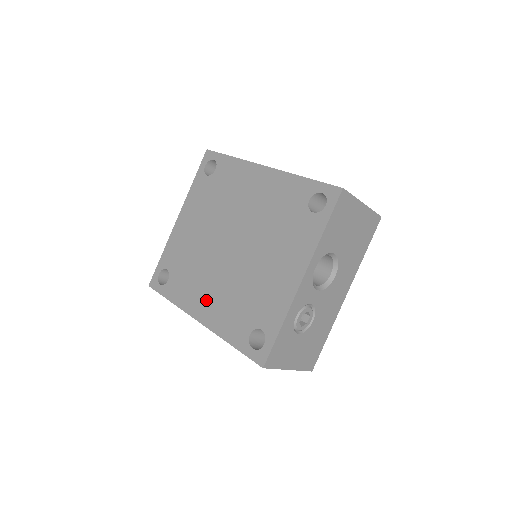
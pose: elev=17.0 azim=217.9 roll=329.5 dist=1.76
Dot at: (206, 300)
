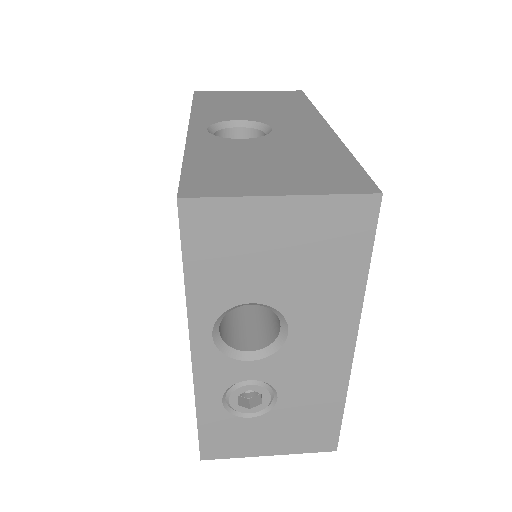
Dot at: occluded
